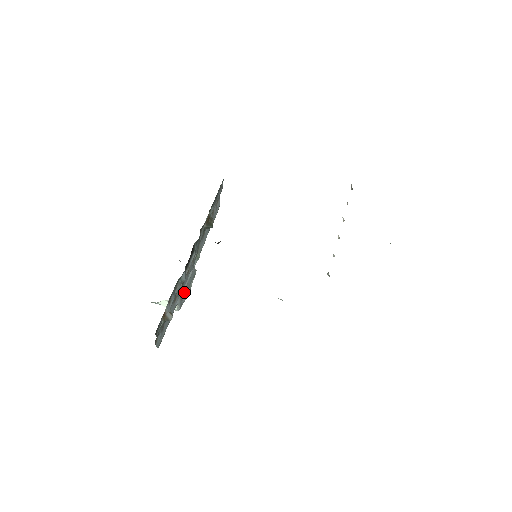
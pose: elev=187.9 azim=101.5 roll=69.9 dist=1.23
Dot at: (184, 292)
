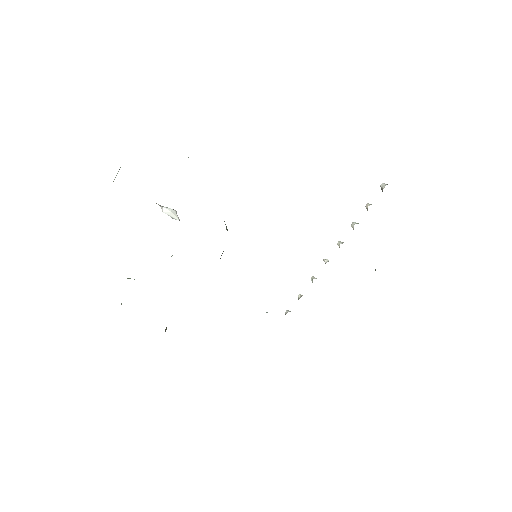
Dot at: occluded
